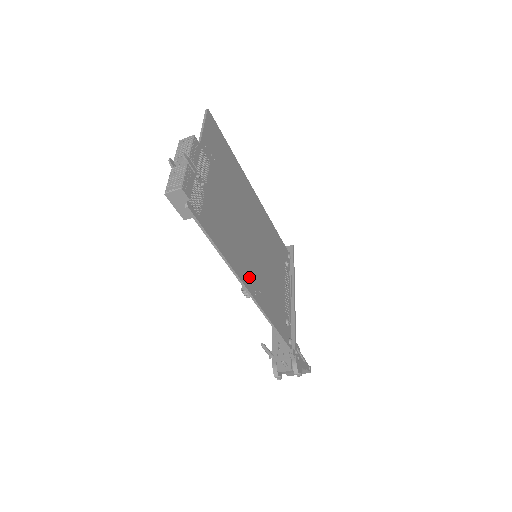
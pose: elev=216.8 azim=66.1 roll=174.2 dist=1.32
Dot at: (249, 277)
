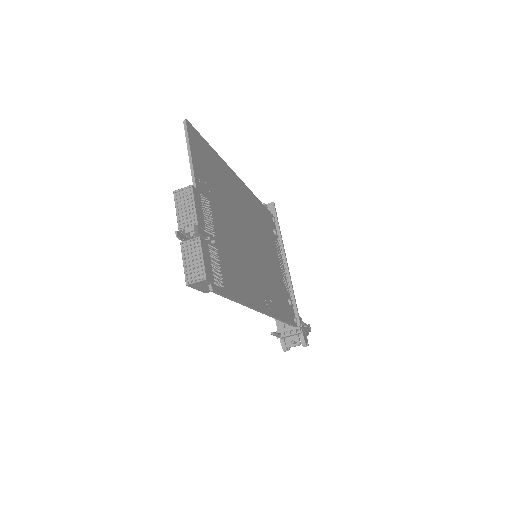
Dot at: (262, 296)
